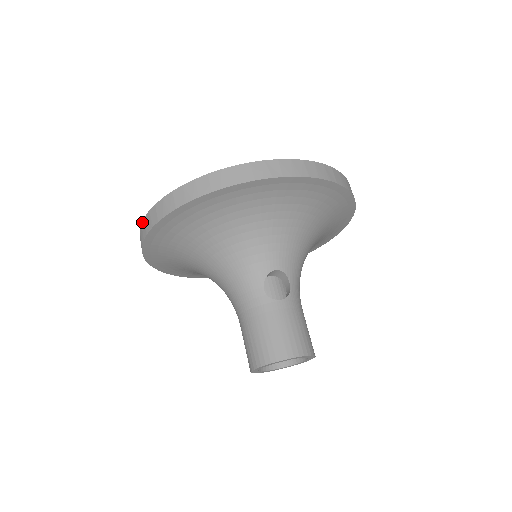
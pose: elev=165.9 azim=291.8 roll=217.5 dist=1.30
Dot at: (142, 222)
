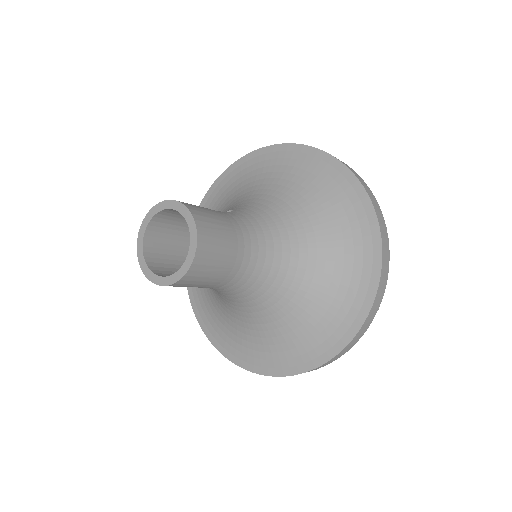
Dot at: occluded
